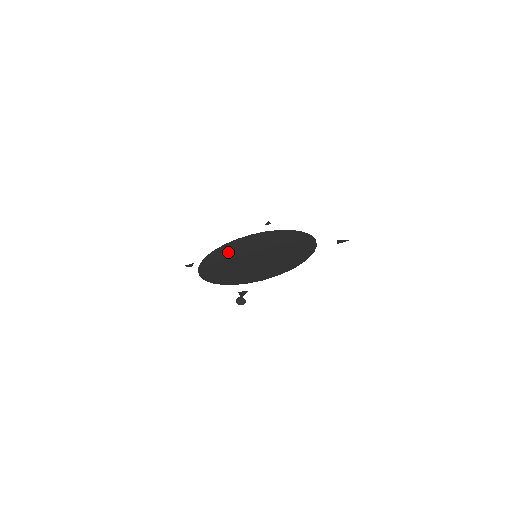
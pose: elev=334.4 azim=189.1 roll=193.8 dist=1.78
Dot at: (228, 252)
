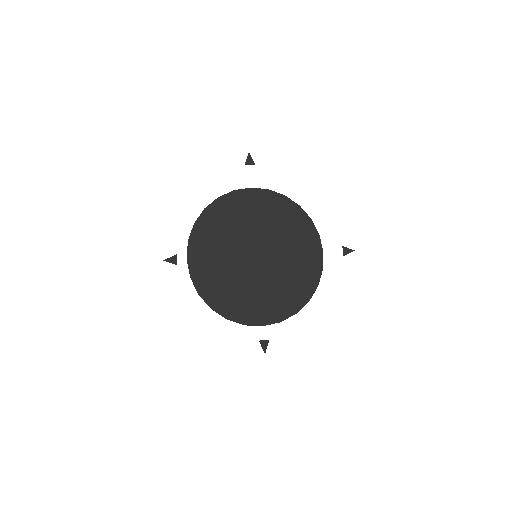
Dot at: (217, 238)
